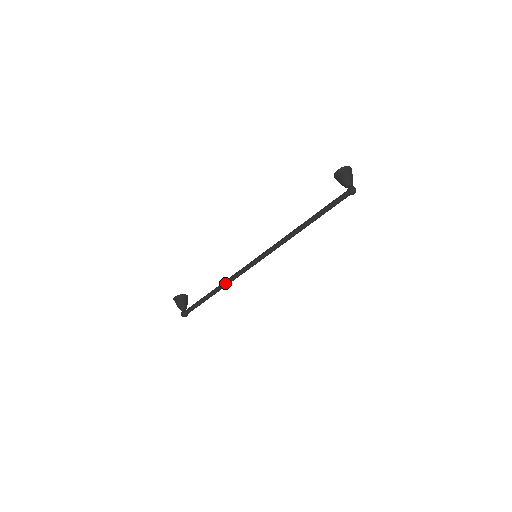
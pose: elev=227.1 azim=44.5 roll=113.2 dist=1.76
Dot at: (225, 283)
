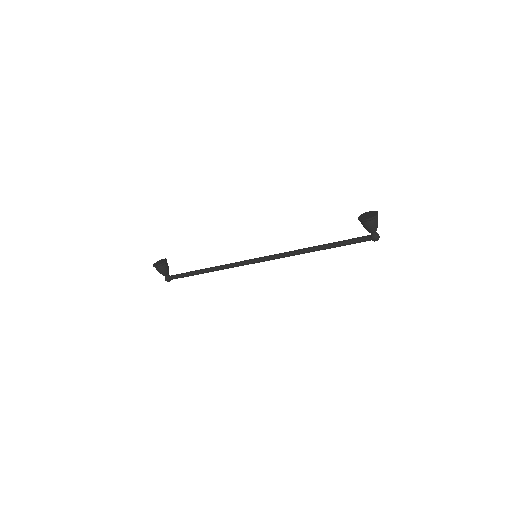
Dot at: occluded
